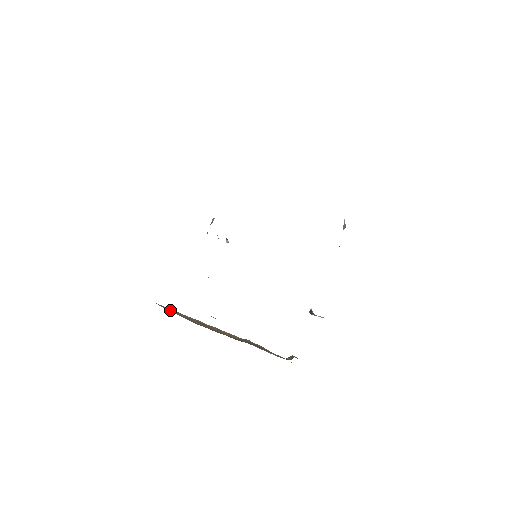
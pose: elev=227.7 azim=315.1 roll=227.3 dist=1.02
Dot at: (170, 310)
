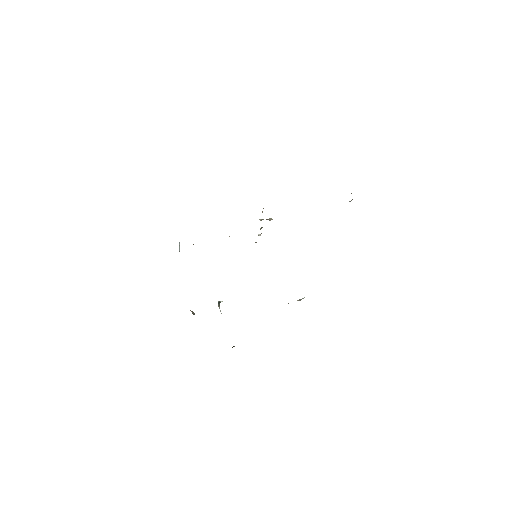
Dot at: occluded
